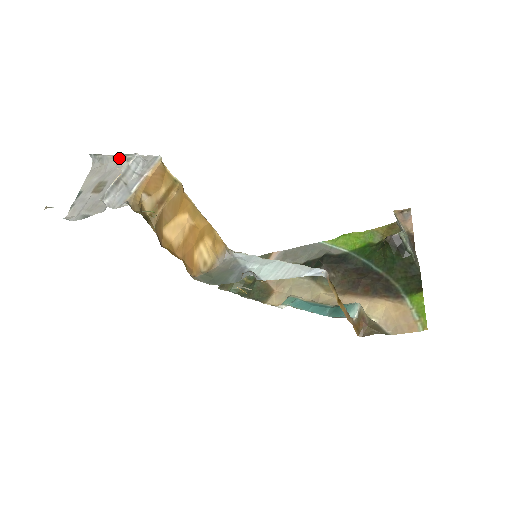
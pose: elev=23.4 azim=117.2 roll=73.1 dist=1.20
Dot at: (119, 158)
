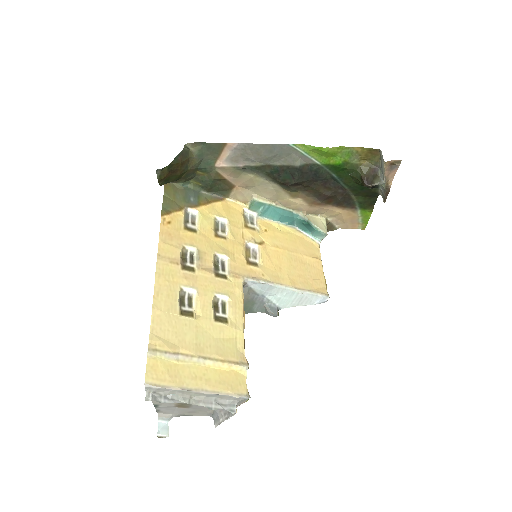
Dot at: (202, 405)
